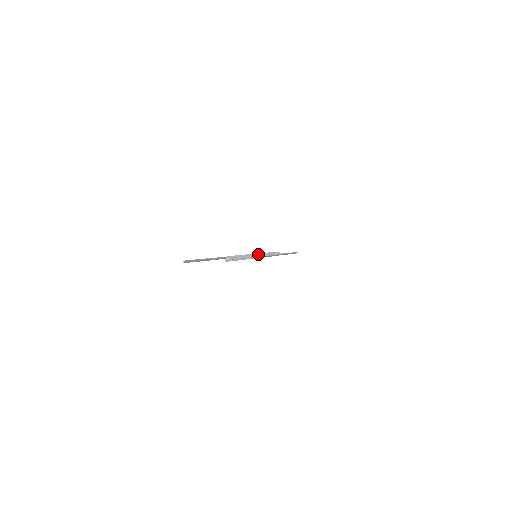
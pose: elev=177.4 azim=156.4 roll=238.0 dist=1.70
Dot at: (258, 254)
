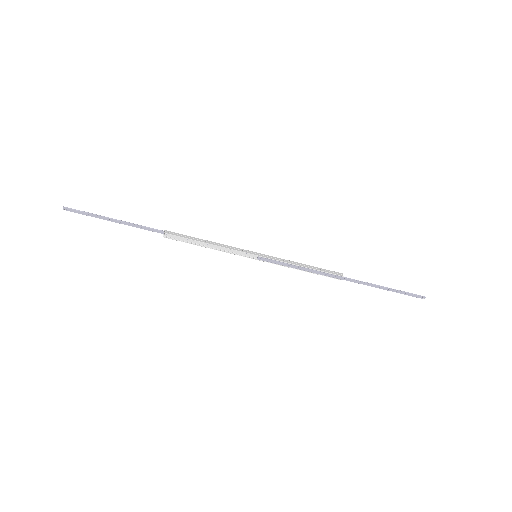
Dot at: (261, 254)
